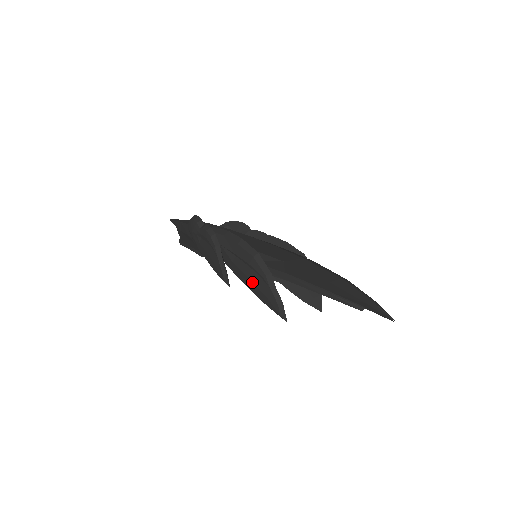
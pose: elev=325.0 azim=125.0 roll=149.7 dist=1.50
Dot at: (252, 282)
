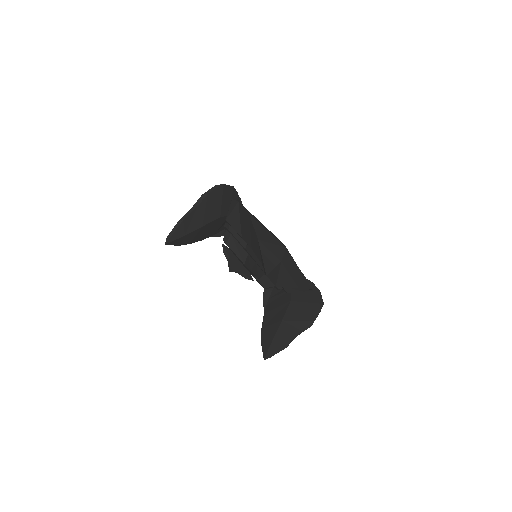
Dot at: occluded
